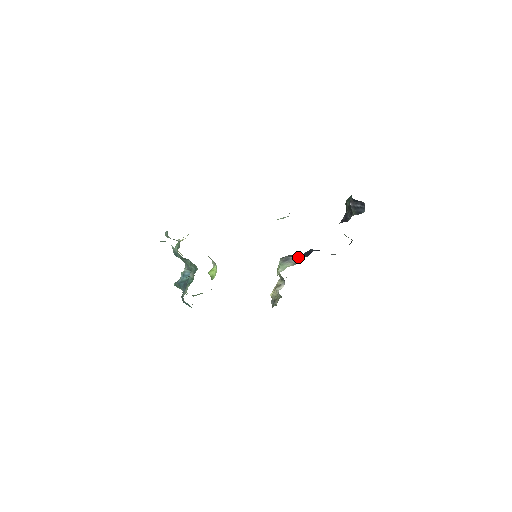
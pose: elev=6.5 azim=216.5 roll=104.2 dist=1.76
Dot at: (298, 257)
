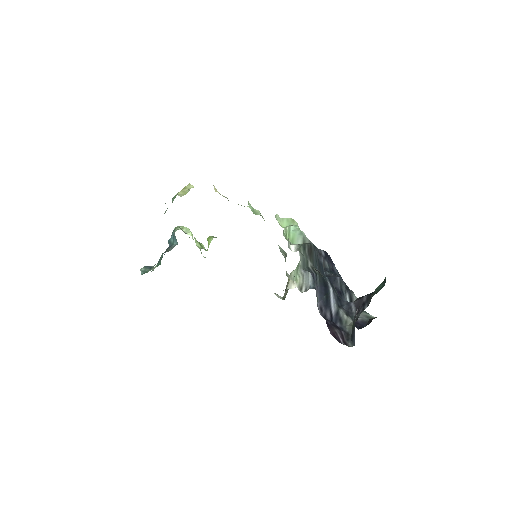
Dot at: (313, 279)
